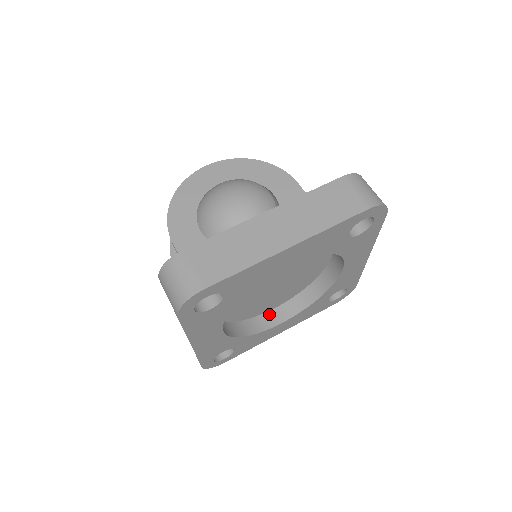
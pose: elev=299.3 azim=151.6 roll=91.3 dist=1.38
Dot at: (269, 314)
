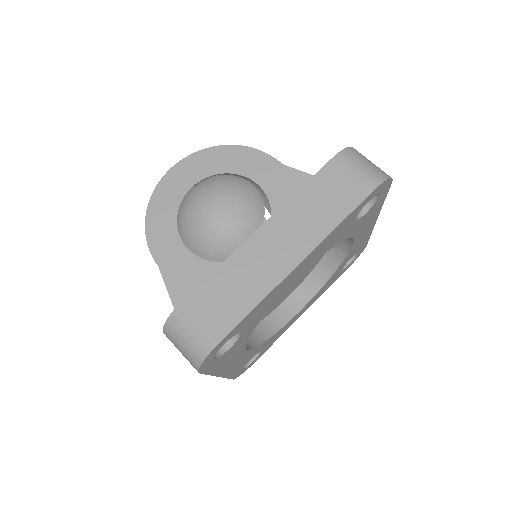
Dot at: (285, 304)
